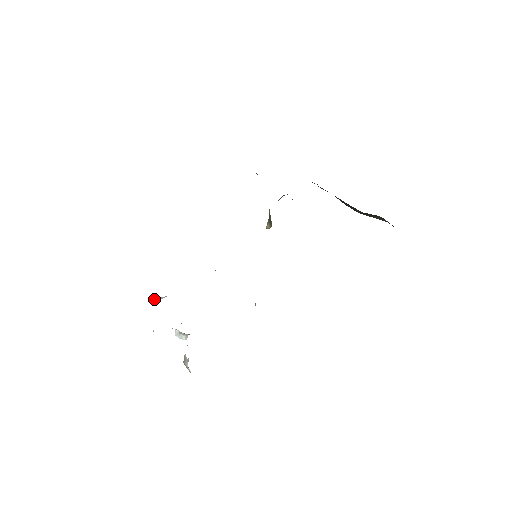
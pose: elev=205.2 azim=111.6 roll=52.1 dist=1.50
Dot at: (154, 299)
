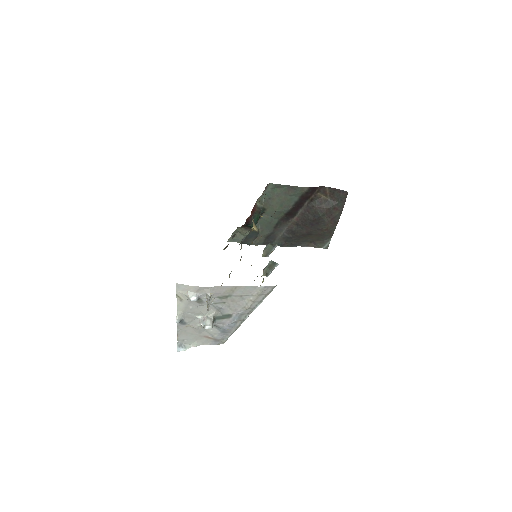
Dot at: (179, 346)
